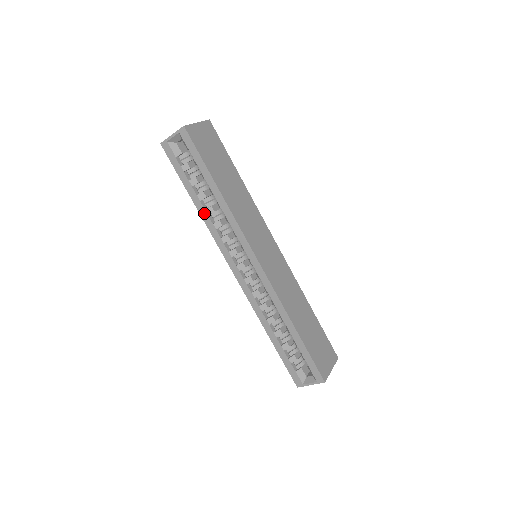
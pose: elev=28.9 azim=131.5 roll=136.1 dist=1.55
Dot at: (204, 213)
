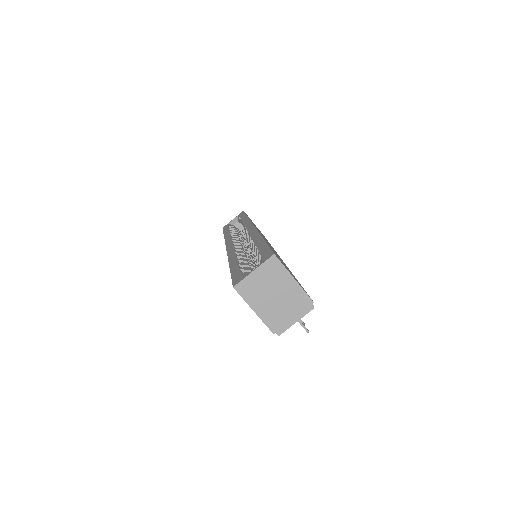
Dot at: (228, 234)
